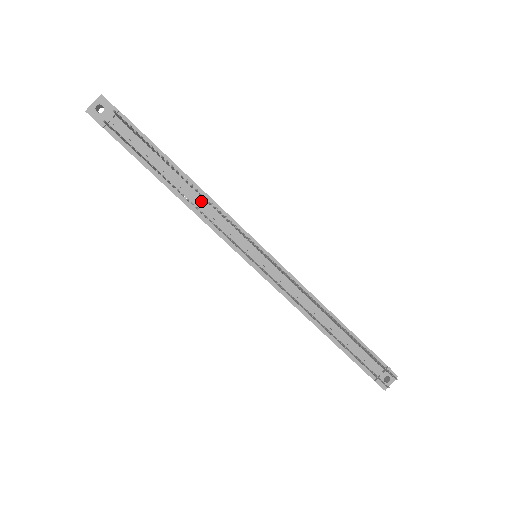
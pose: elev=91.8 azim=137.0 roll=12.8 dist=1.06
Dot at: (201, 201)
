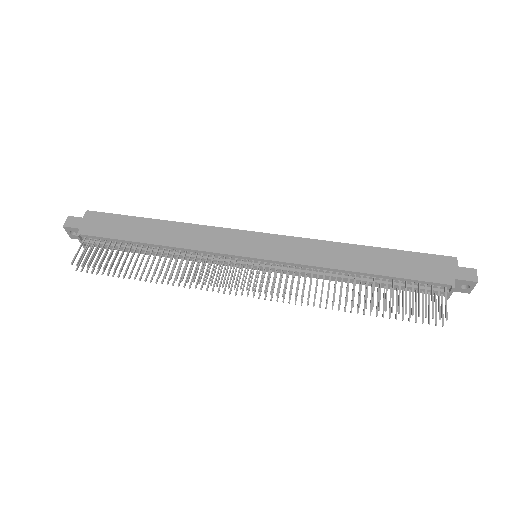
Dot at: (179, 255)
